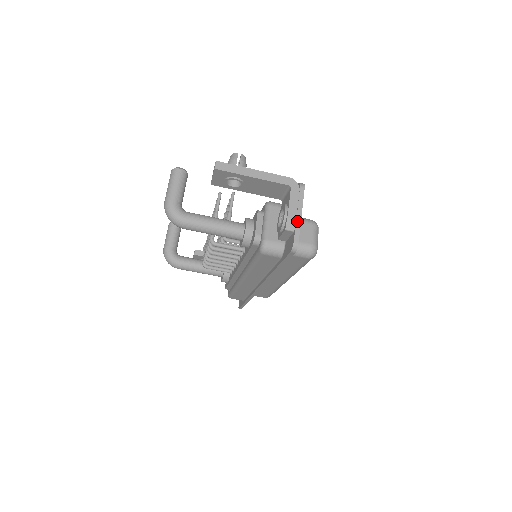
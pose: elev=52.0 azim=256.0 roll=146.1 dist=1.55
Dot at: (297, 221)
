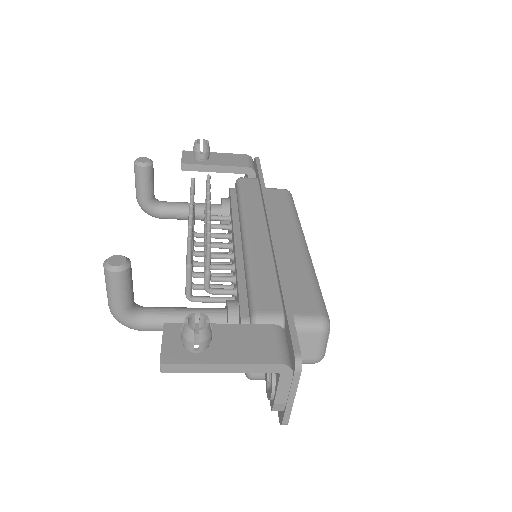
Dot at: (287, 406)
